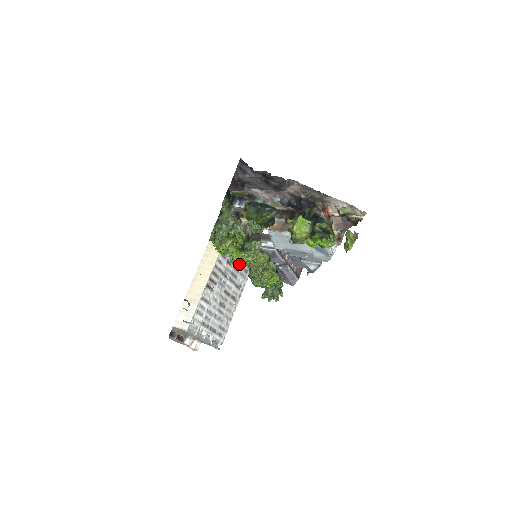
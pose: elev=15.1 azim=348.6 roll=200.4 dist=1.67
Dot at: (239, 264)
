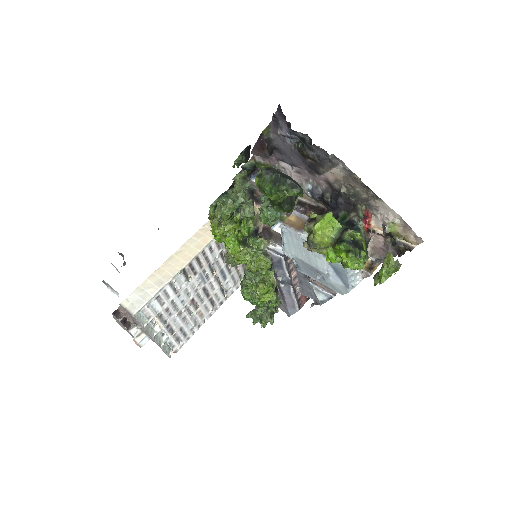
Dot at: (233, 261)
